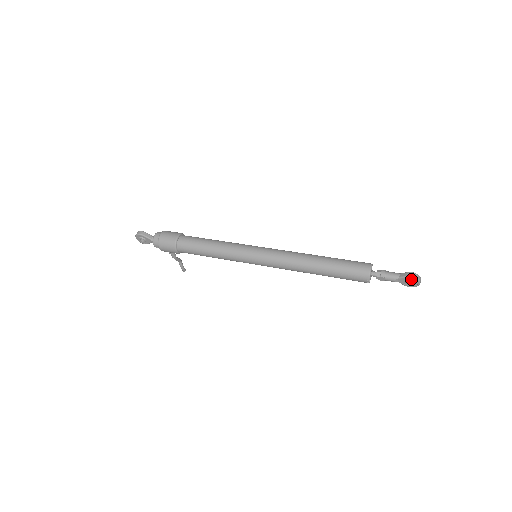
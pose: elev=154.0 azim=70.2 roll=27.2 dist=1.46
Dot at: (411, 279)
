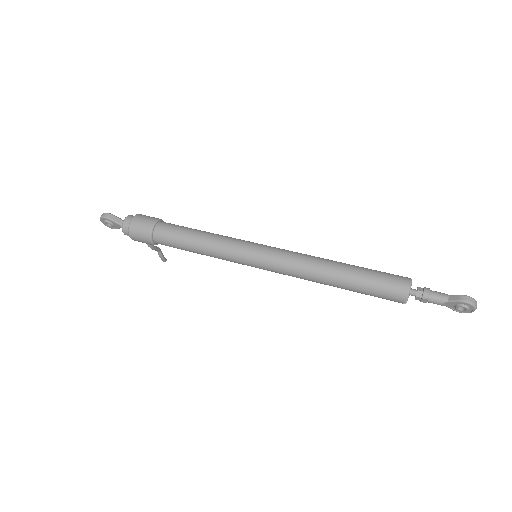
Dot at: (464, 304)
